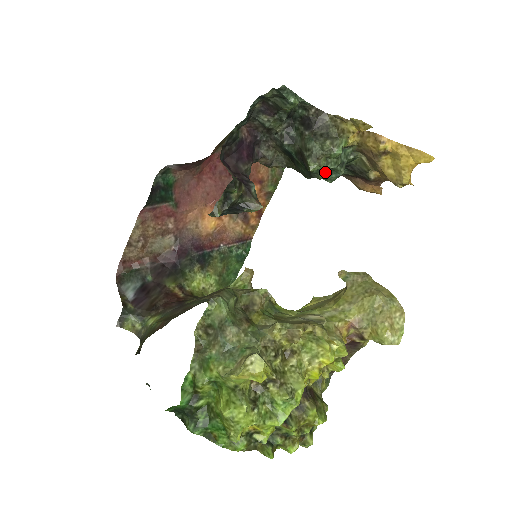
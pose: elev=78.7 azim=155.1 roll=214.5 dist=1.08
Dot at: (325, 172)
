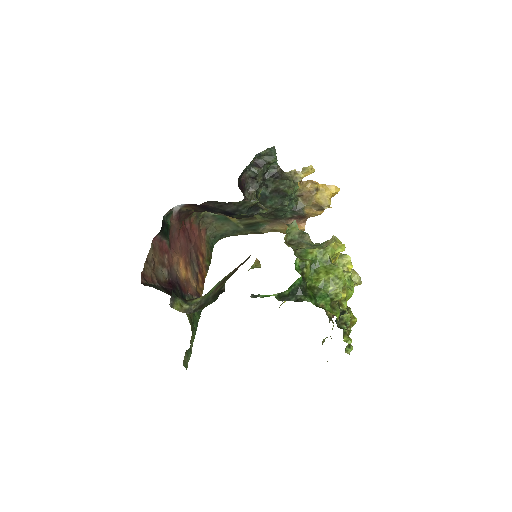
Dot at: (289, 201)
